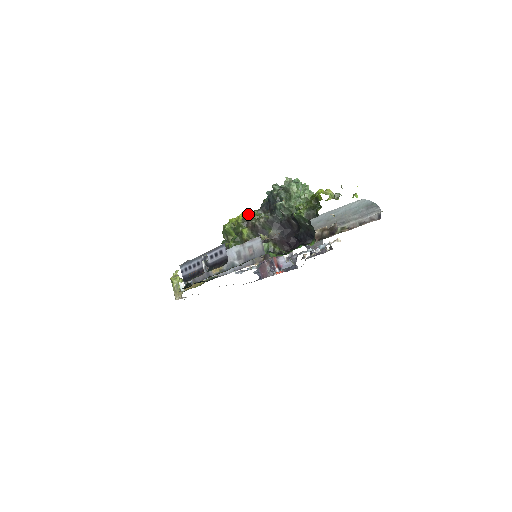
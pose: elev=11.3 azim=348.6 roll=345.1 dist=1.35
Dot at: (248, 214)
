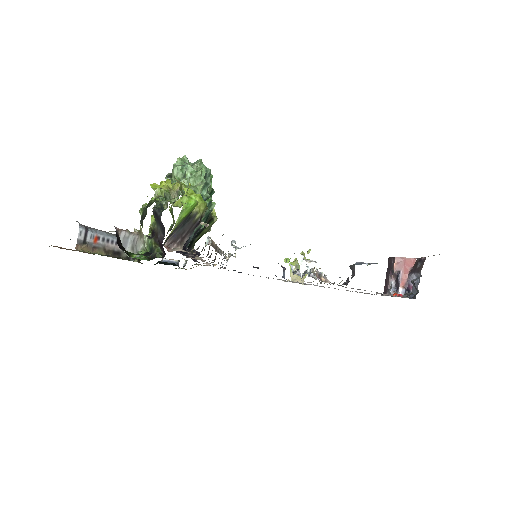
Dot at: occluded
